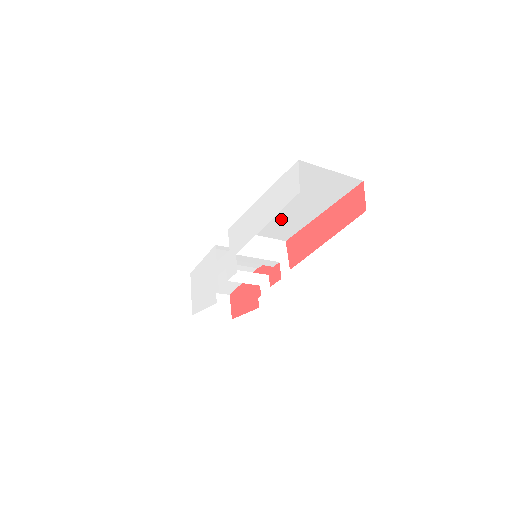
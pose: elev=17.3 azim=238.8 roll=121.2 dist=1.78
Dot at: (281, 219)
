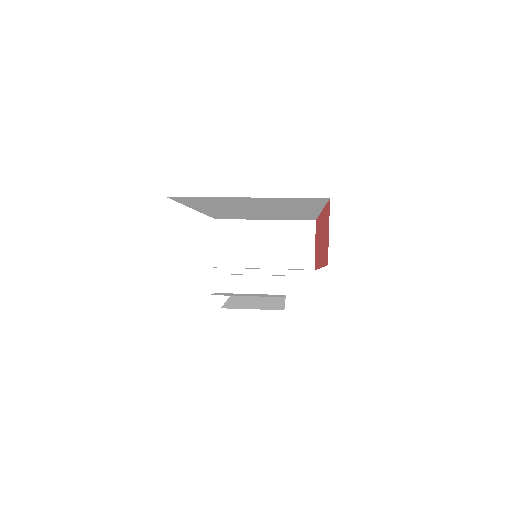
Dot at: (268, 214)
